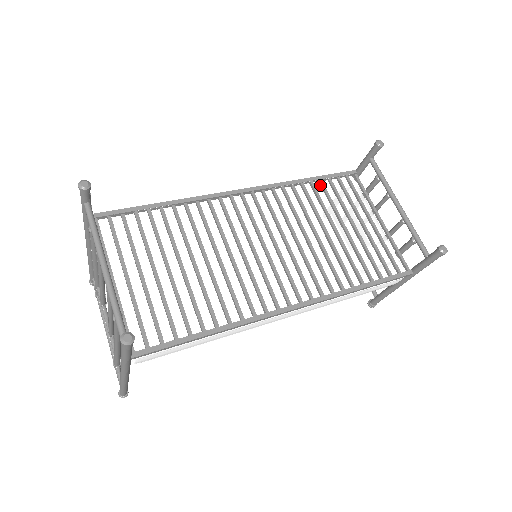
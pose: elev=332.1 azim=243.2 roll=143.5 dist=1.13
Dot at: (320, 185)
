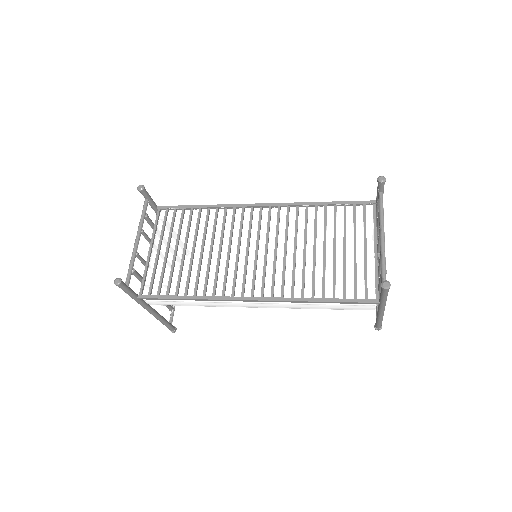
Dot at: (334, 209)
